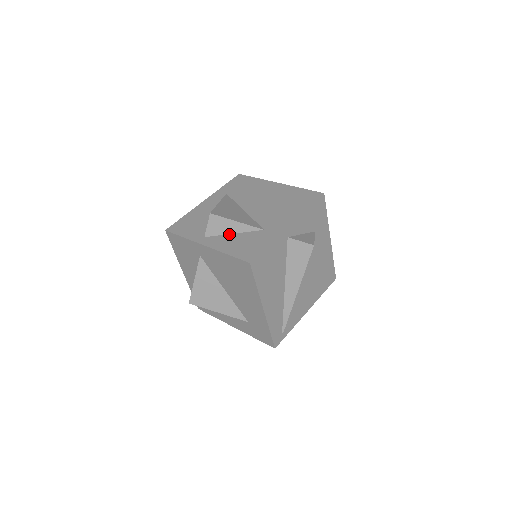
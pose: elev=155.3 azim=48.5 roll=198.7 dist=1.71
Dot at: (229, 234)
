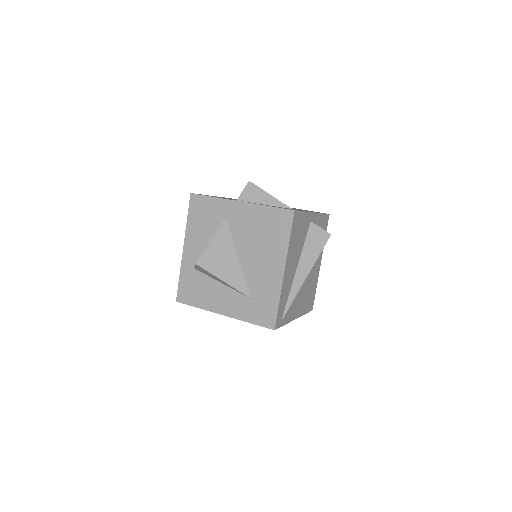
Dot at: occluded
